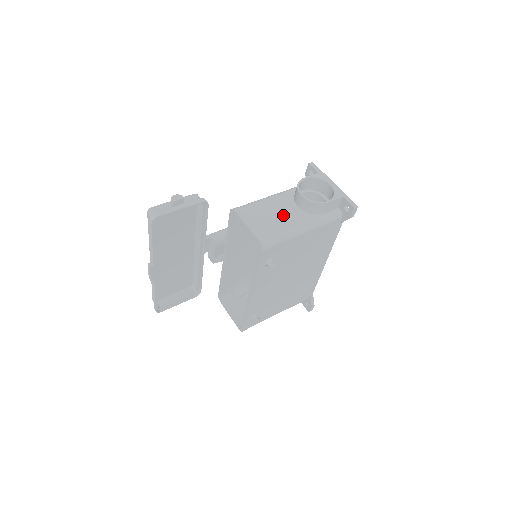
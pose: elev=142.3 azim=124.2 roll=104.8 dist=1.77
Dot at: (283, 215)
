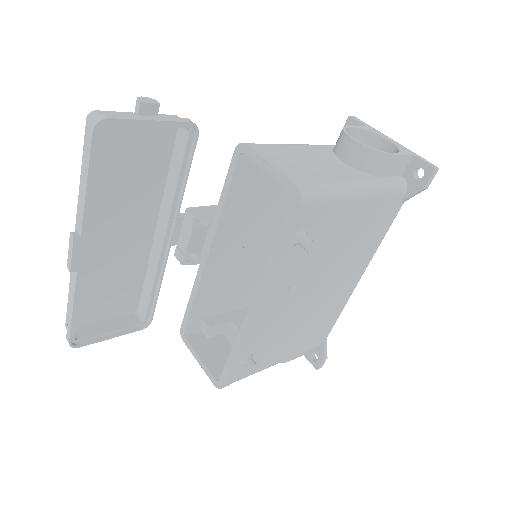
Dot at: (324, 165)
